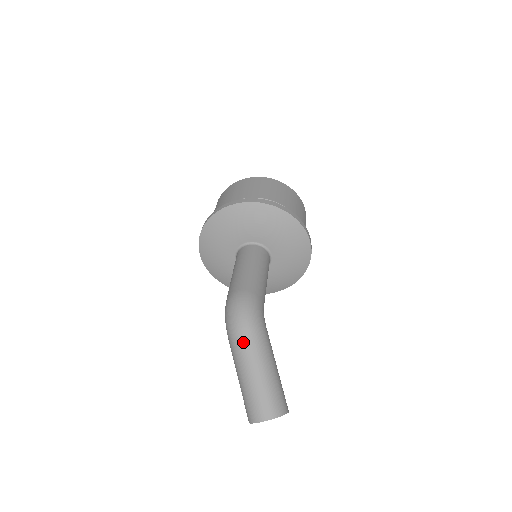
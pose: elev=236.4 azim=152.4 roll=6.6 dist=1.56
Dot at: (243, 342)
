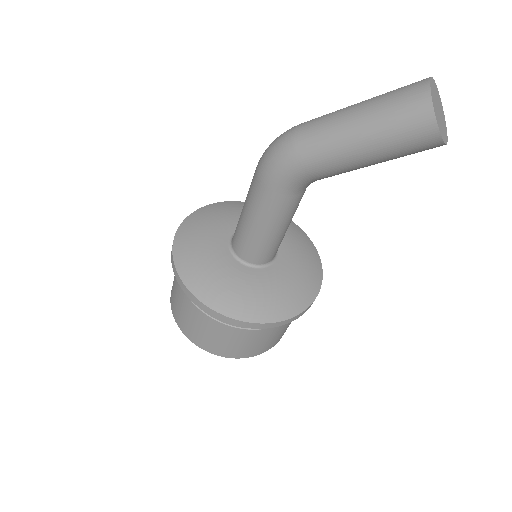
Dot at: (312, 120)
